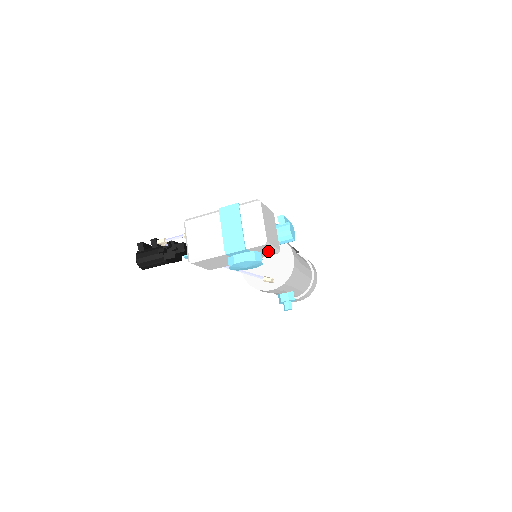
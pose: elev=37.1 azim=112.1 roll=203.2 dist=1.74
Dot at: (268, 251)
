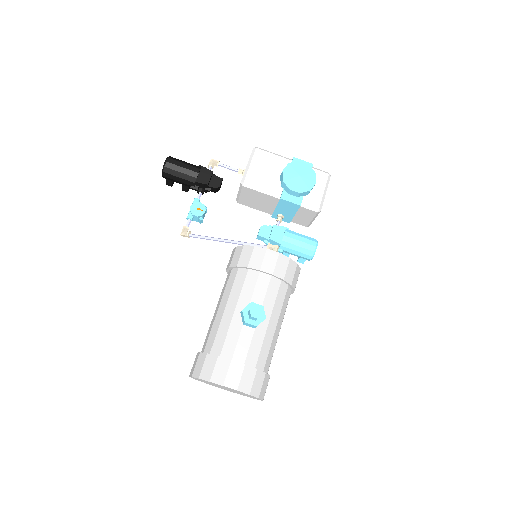
Dot at: (318, 193)
